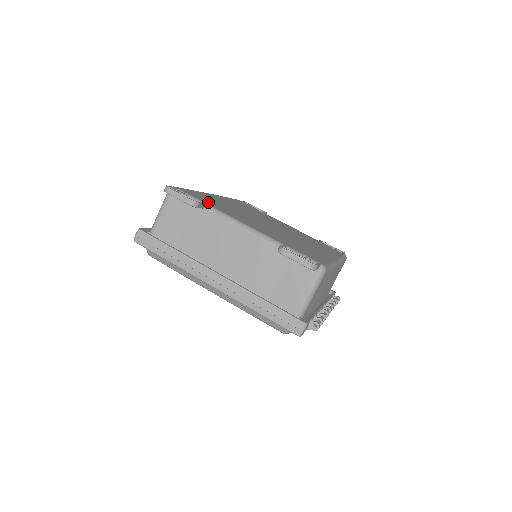
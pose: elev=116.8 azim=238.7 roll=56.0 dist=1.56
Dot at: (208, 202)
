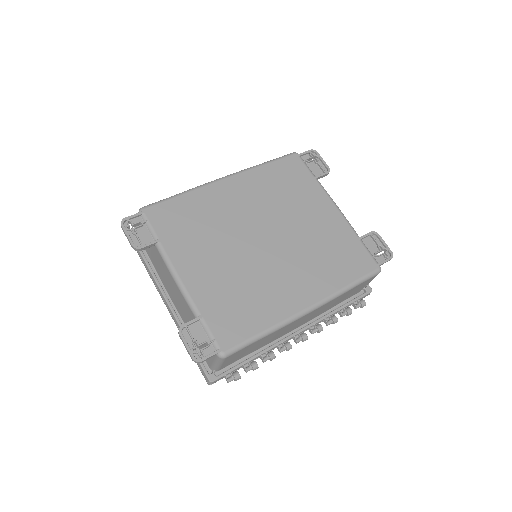
Dot at: (169, 232)
